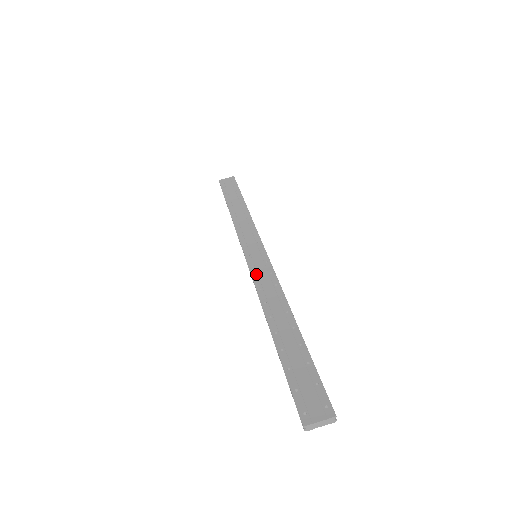
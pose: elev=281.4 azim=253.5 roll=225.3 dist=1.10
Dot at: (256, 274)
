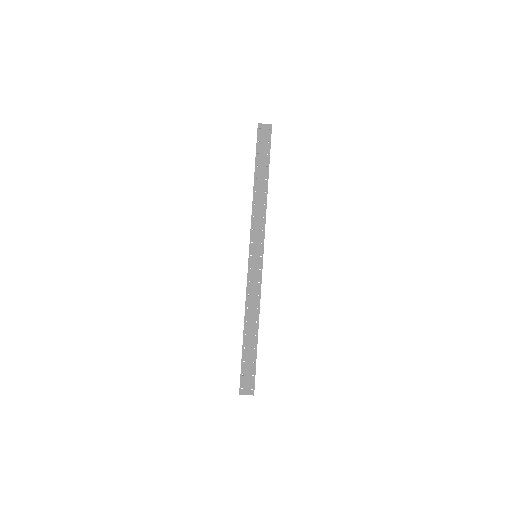
Dot at: (250, 278)
